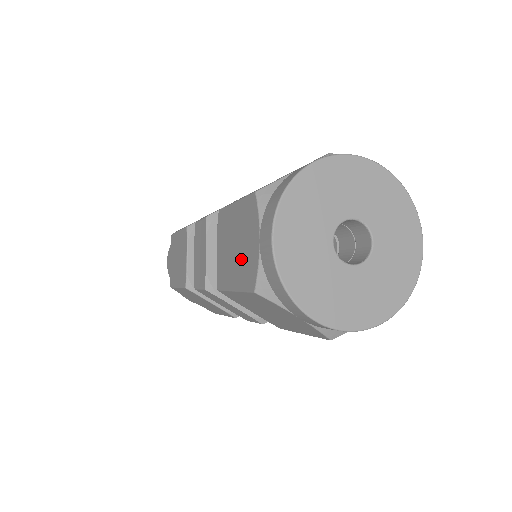
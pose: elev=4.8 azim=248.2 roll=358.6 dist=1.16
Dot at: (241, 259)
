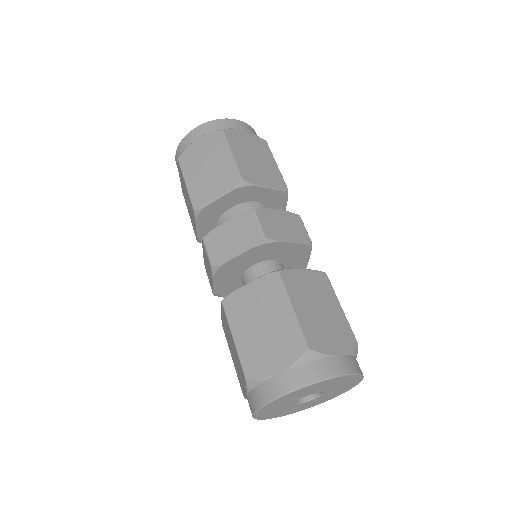
Dot at: (237, 368)
